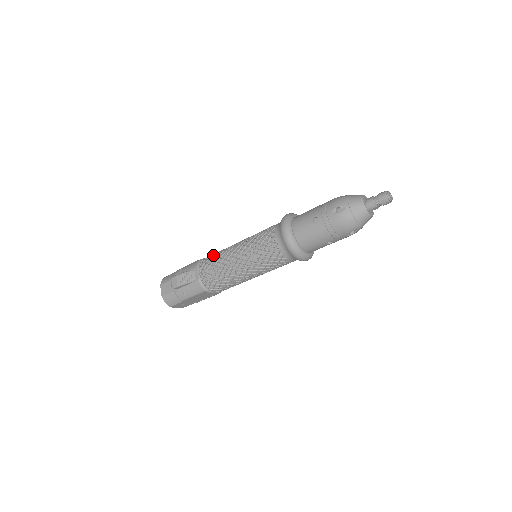
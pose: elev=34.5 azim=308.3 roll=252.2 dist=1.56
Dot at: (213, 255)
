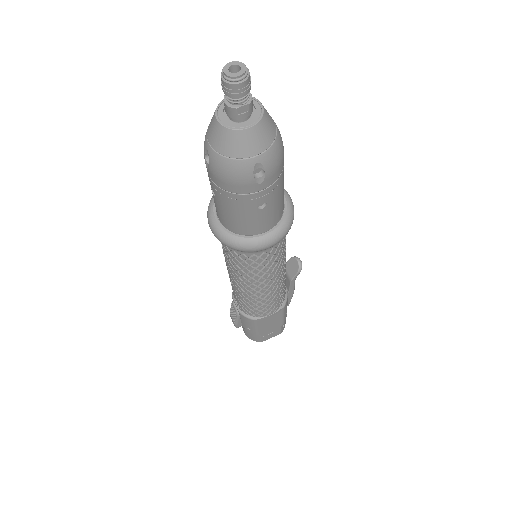
Dot at: occluded
